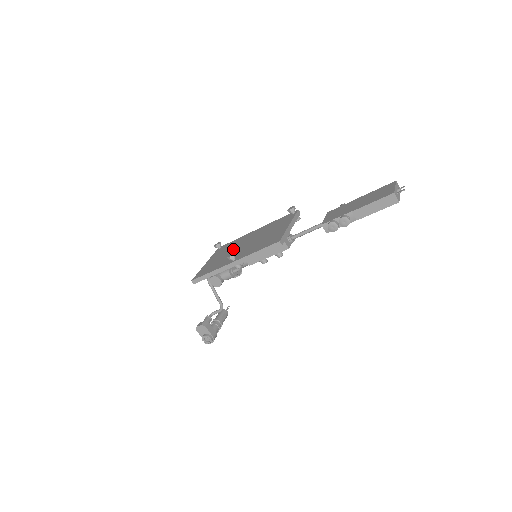
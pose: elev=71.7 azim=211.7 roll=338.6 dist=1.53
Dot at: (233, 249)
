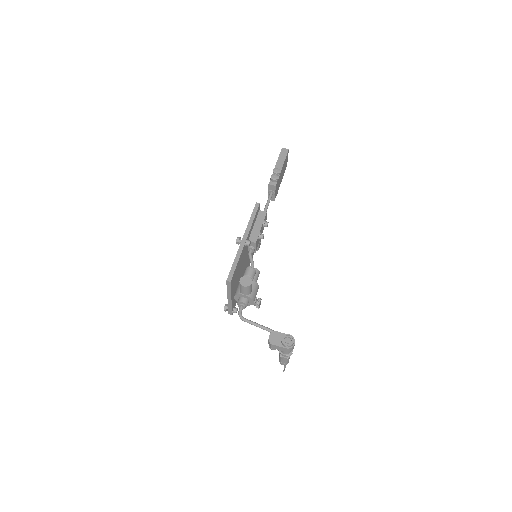
Dot at: occluded
